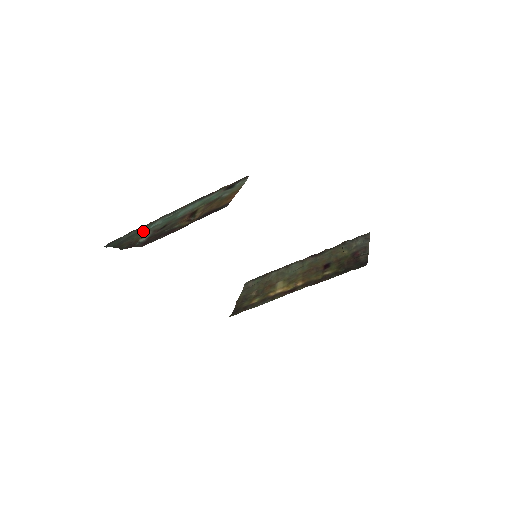
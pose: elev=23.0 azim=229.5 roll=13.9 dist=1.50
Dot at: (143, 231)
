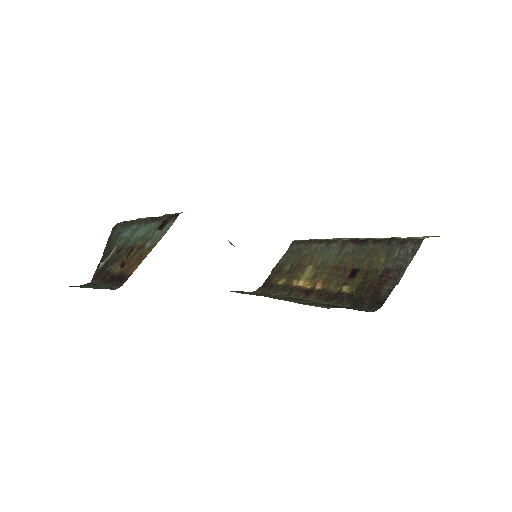
Dot at: (120, 236)
